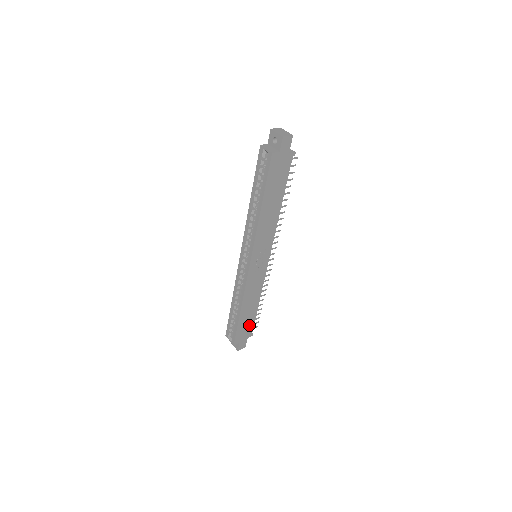
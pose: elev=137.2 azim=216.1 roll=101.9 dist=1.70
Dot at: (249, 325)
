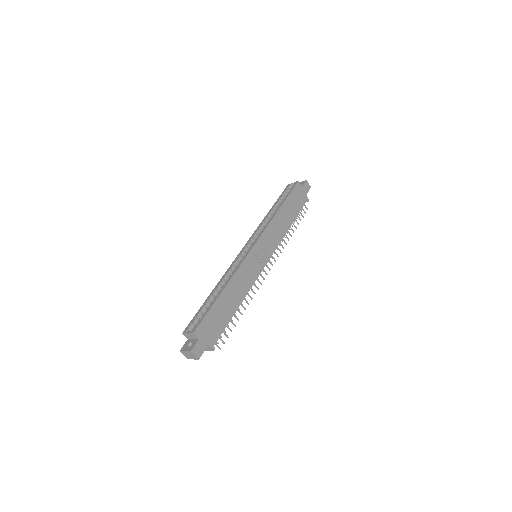
Dot at: (219, 325)
